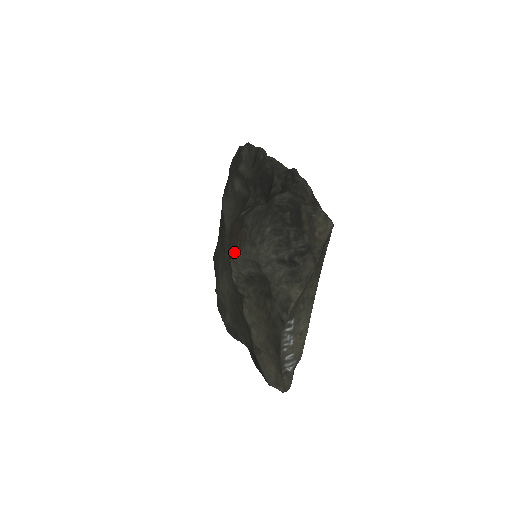
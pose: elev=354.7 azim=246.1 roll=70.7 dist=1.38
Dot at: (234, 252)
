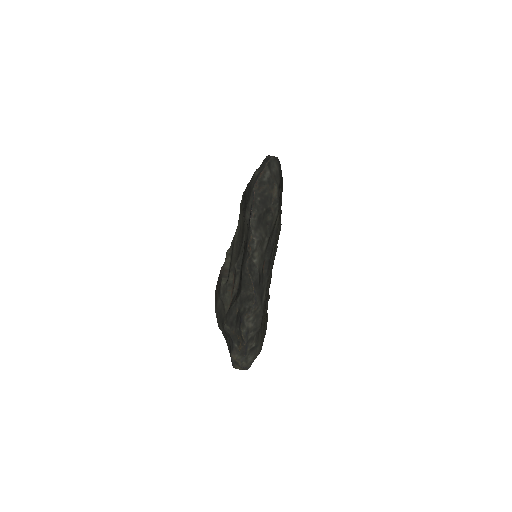
Dot at: (215, 293)
